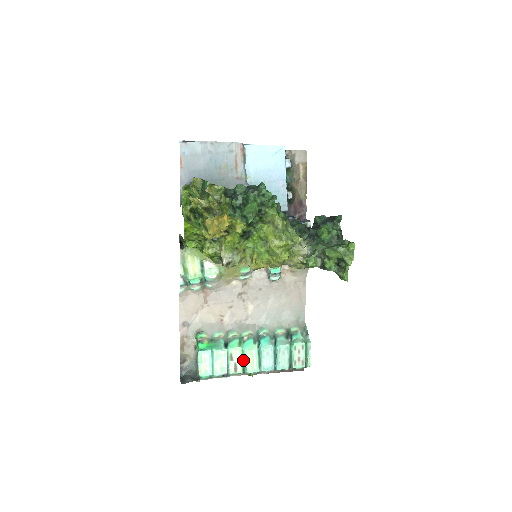
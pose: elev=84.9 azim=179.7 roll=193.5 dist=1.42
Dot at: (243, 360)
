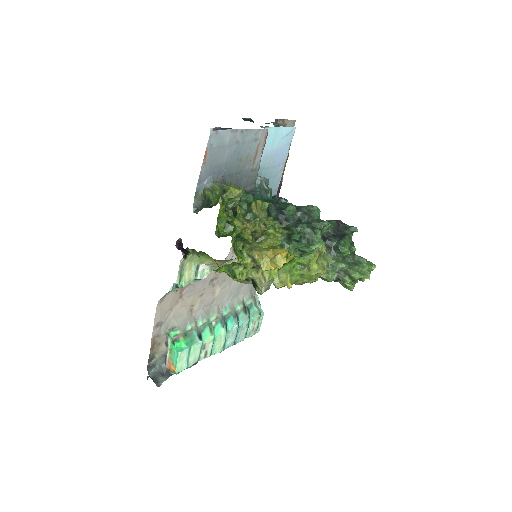
Dot at: (212, 345)
